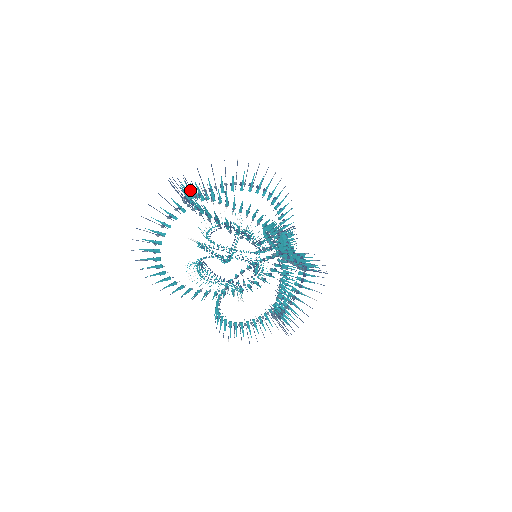
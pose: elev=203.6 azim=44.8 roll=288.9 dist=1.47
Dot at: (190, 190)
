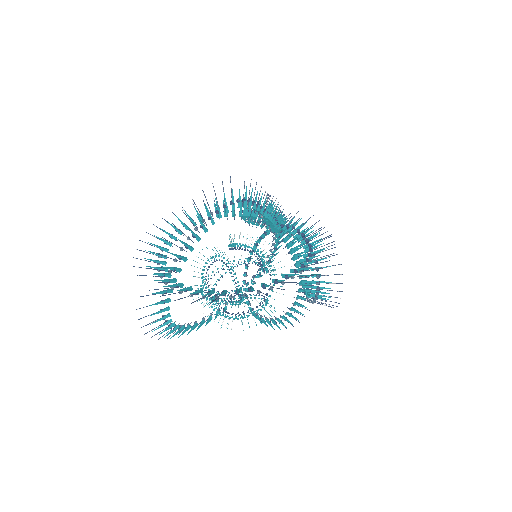
Dot at: (157, 254)
